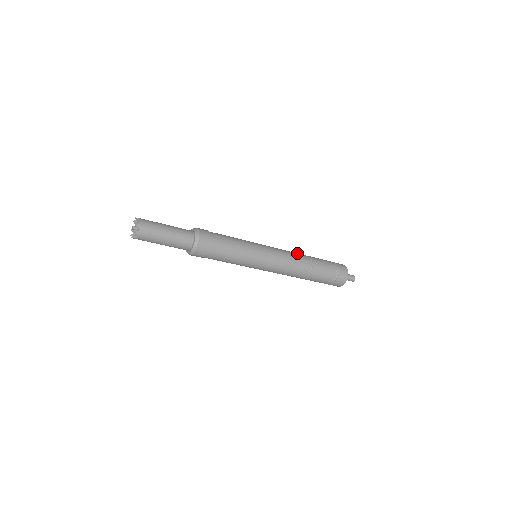
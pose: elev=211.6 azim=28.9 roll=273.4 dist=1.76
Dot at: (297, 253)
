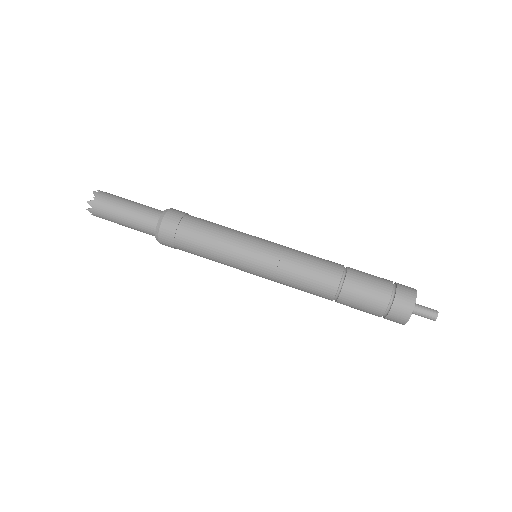
Dot at: occluded
